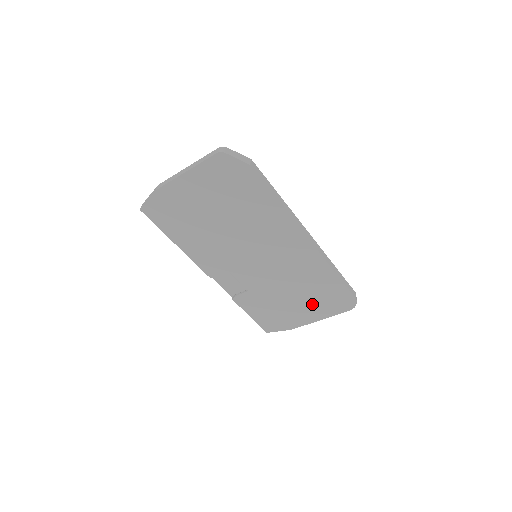
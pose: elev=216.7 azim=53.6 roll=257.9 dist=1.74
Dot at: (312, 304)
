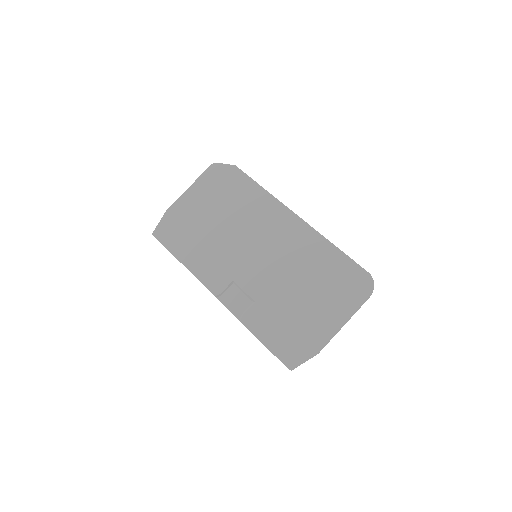
Dot at: (327, 298)
